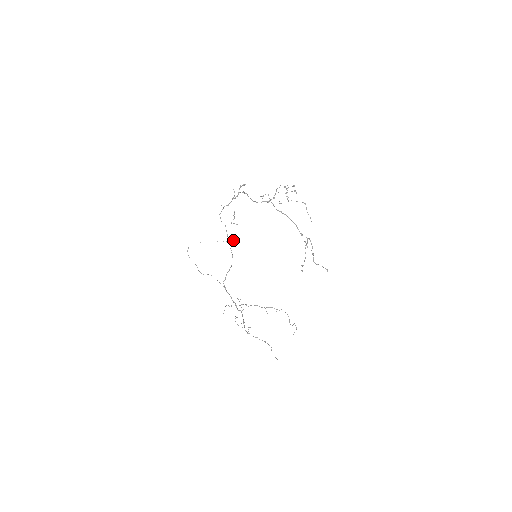
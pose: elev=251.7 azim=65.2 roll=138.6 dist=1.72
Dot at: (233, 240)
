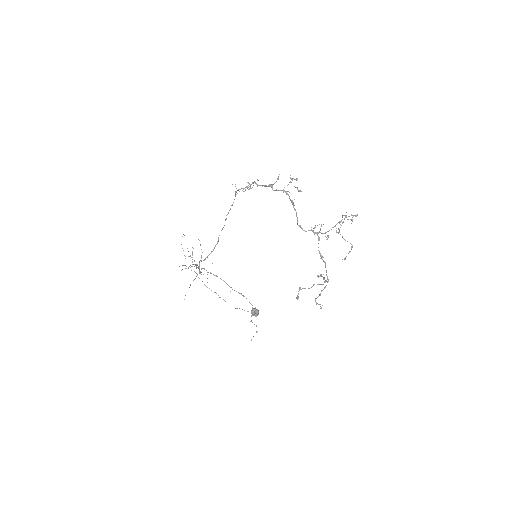
Dot at: (256, 315)
